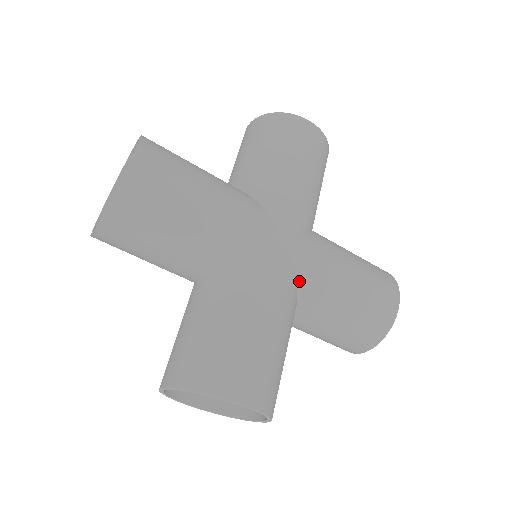
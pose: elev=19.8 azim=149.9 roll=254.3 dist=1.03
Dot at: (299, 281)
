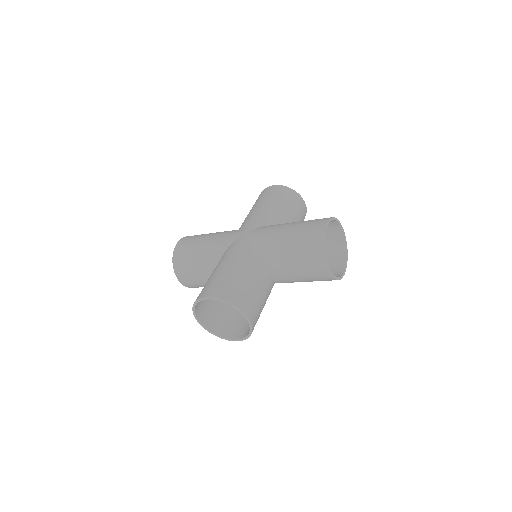
Dot at: (256, 246)
